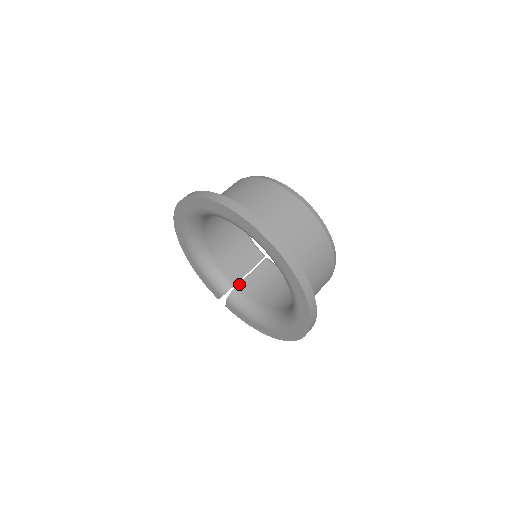
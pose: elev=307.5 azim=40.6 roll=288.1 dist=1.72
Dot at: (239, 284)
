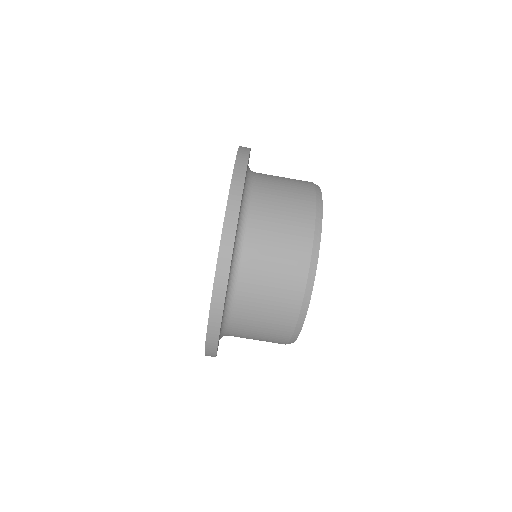
Dot at: occluded
